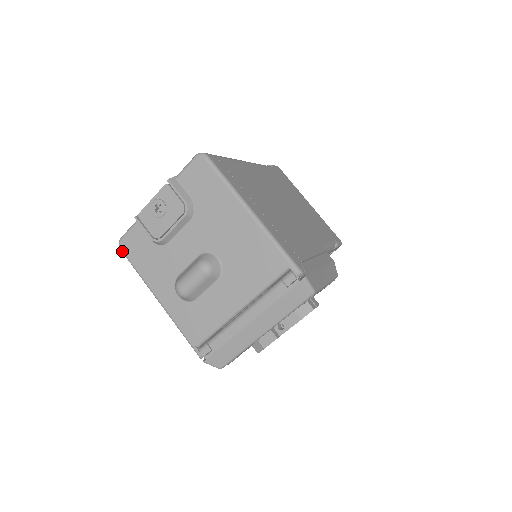
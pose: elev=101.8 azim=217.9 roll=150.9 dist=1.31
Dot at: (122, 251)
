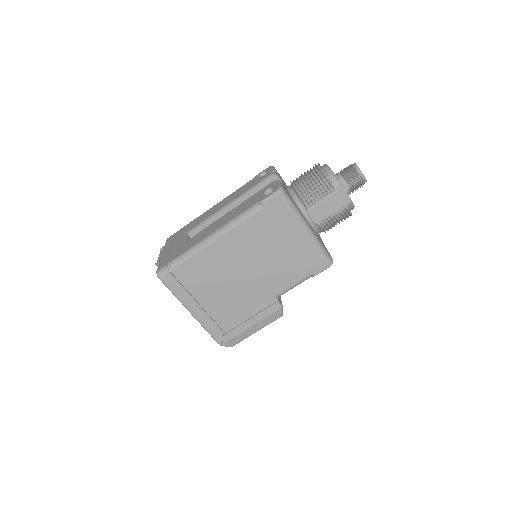
Dot at: occluded
